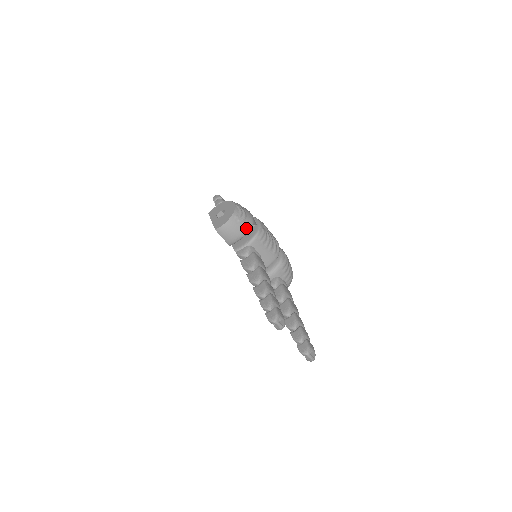
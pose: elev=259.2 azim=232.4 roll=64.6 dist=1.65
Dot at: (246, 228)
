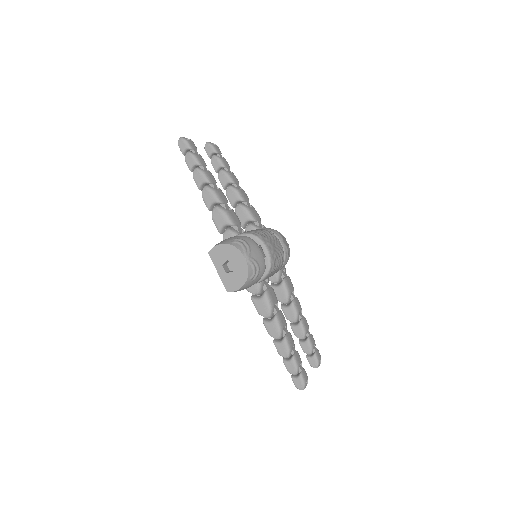
Dot at: (259, 279)
